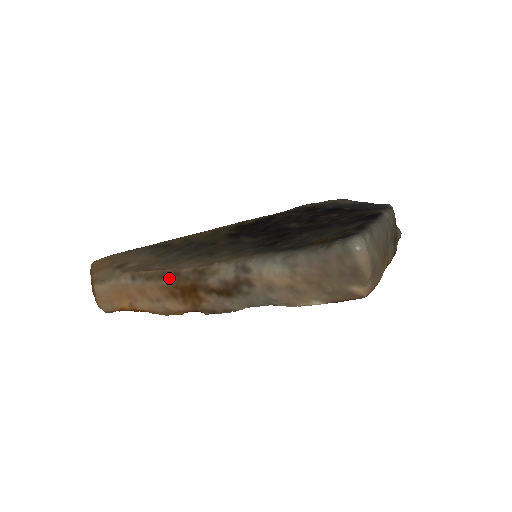
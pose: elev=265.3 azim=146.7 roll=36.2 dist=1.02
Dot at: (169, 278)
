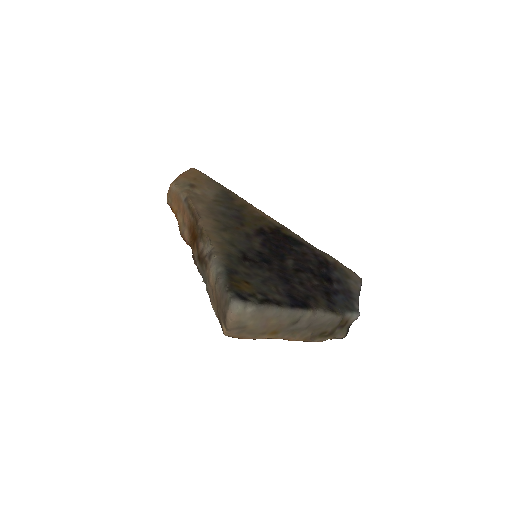
Dot at: (194, 219)
